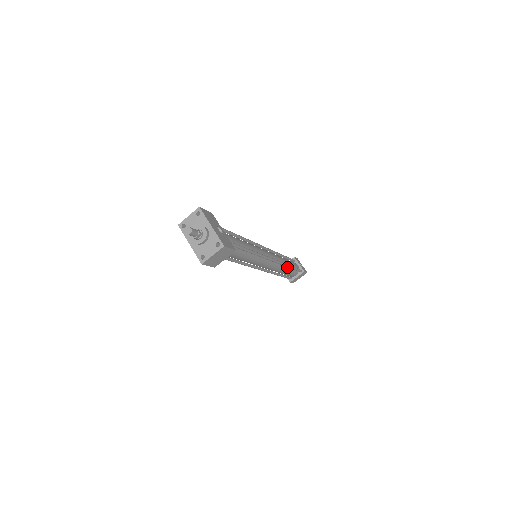
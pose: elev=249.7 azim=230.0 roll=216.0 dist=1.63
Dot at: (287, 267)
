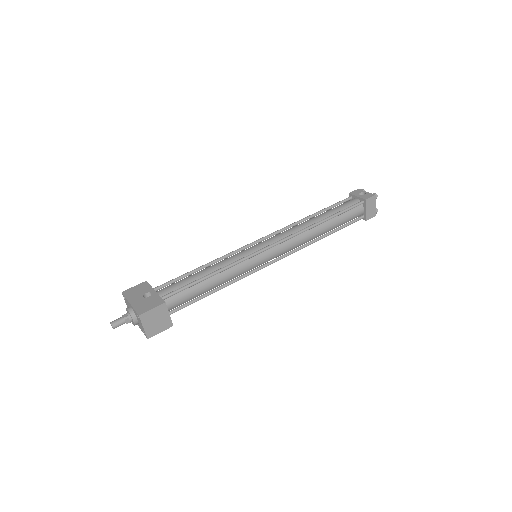
Dot at: (326, 221)
